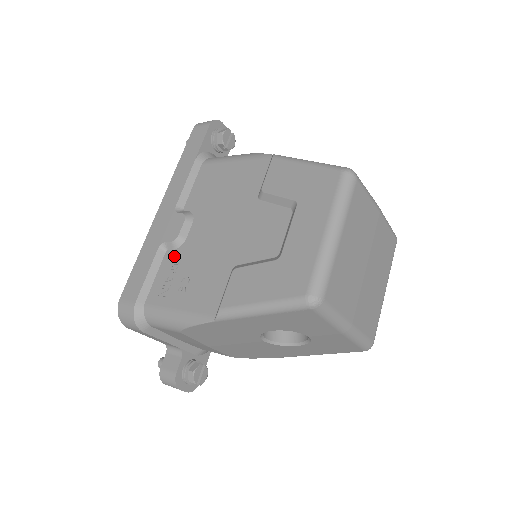
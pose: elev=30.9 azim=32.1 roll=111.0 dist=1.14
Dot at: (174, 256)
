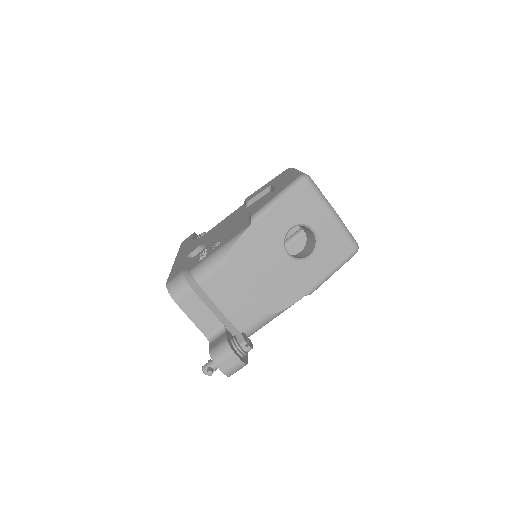
Dot at: occluded
